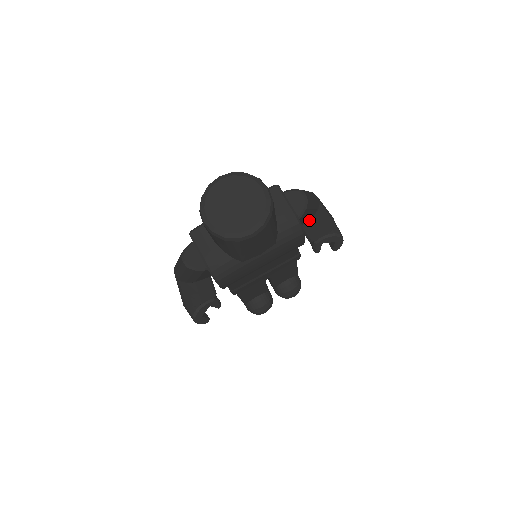
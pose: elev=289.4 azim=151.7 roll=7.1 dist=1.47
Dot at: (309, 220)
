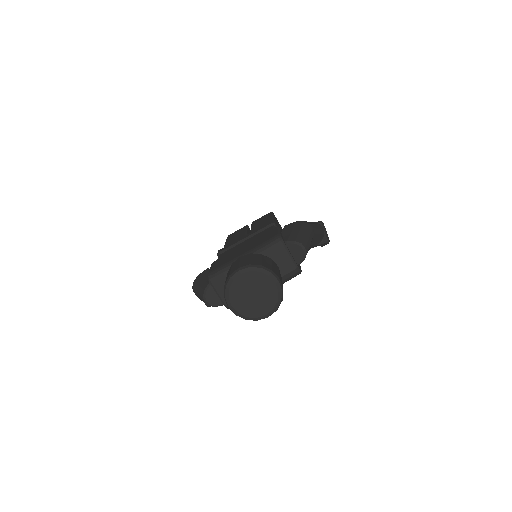
Dot at: occluded
